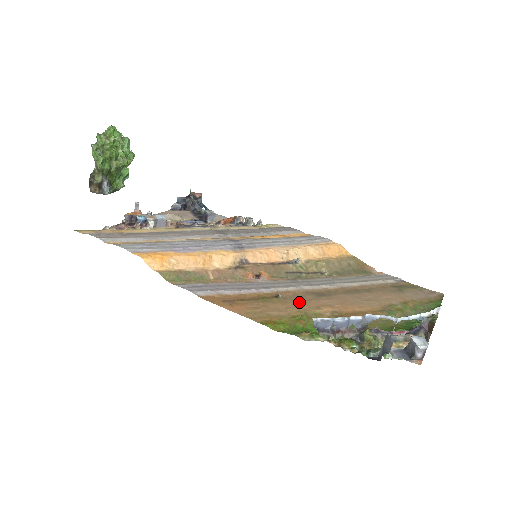
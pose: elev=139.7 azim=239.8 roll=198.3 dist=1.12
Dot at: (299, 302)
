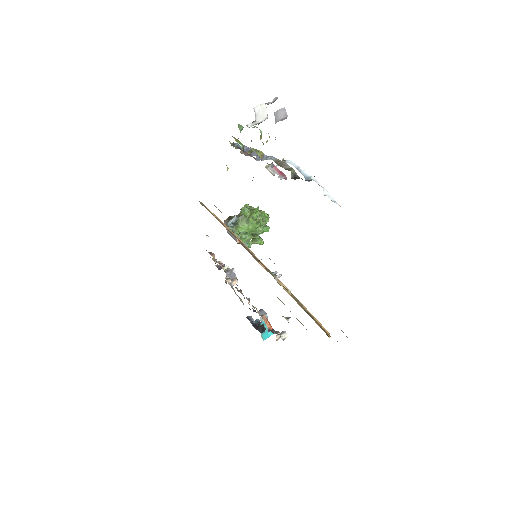
Dot at: occluded
